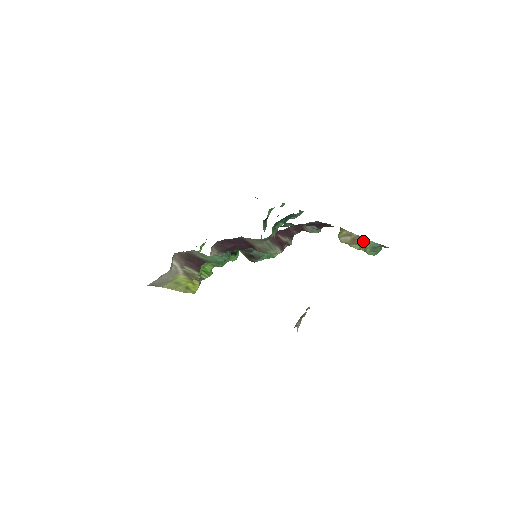
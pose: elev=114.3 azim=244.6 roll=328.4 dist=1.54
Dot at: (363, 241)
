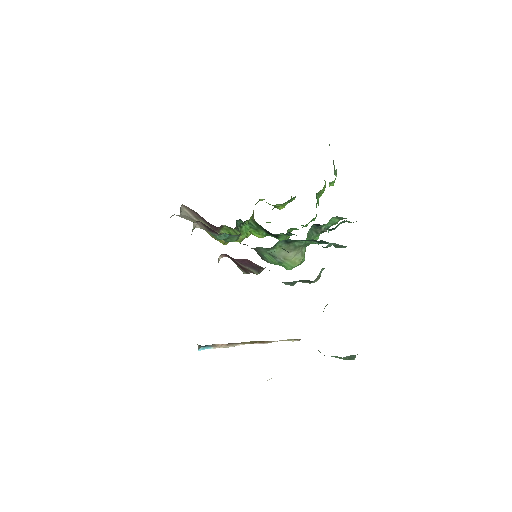
Dot at: occluded
